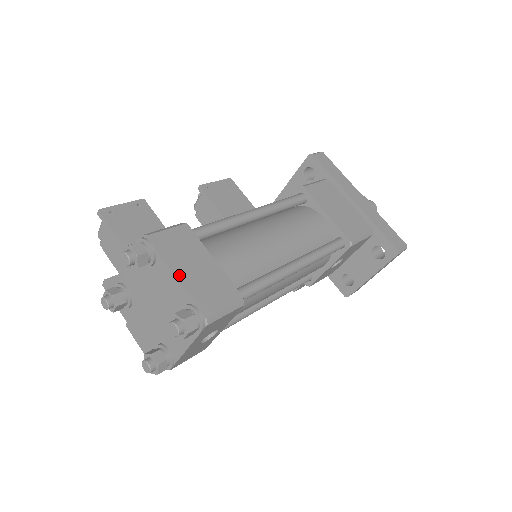
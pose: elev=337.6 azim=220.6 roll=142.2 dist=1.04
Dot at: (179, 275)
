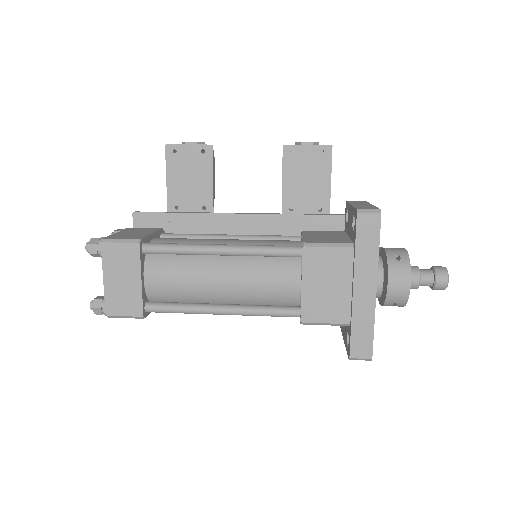
Dot at: (107, 280)
